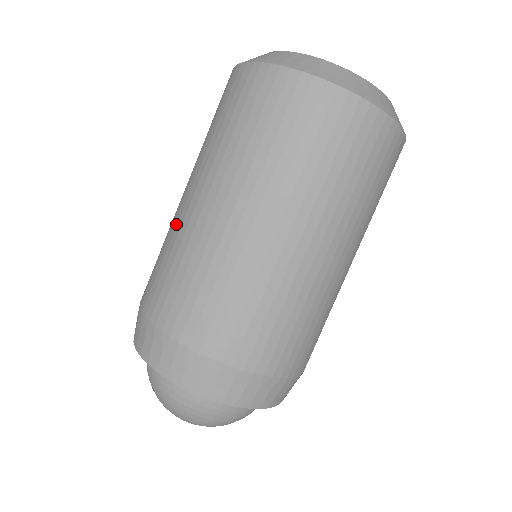
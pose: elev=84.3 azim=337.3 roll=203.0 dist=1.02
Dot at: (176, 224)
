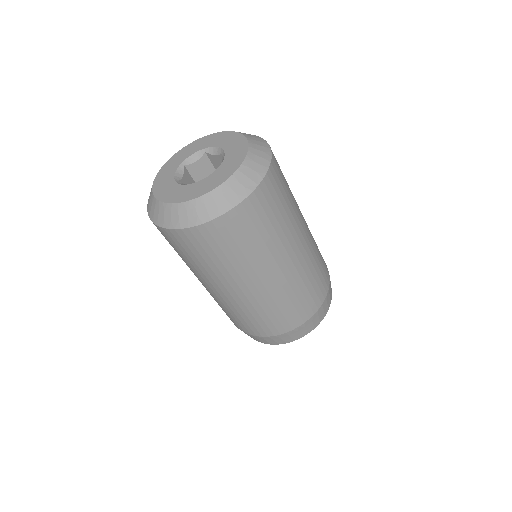
Dot at: occluded
